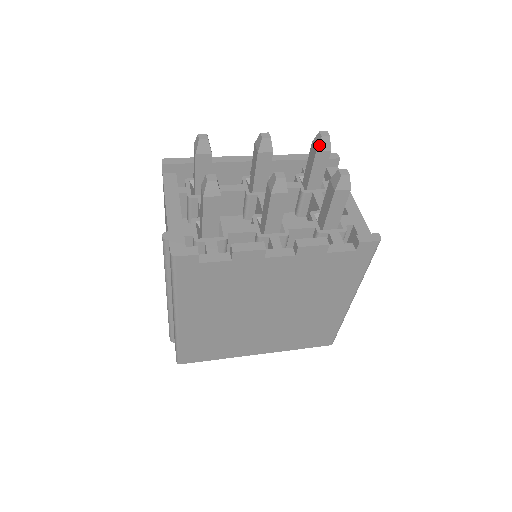
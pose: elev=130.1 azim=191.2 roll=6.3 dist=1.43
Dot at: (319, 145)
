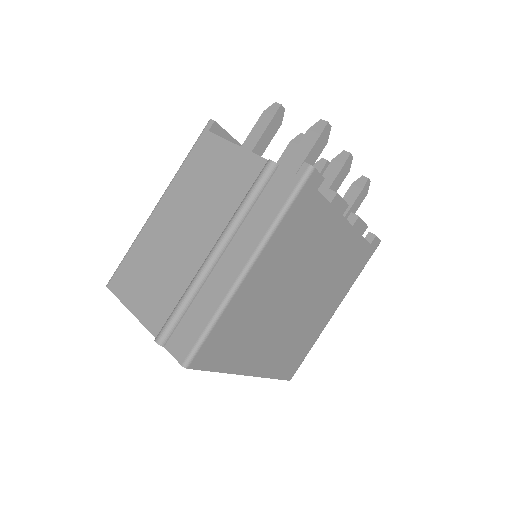
Dot at: (324, 166)
